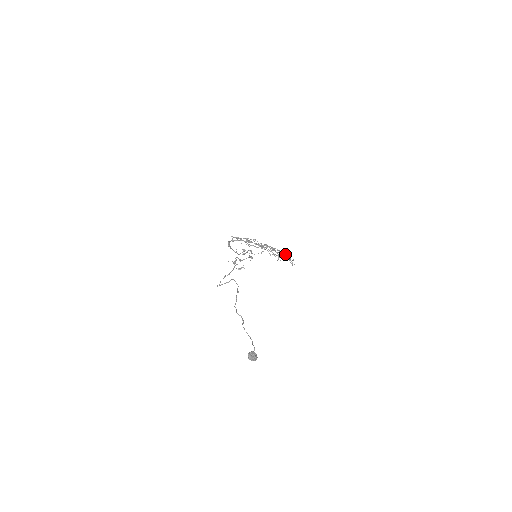
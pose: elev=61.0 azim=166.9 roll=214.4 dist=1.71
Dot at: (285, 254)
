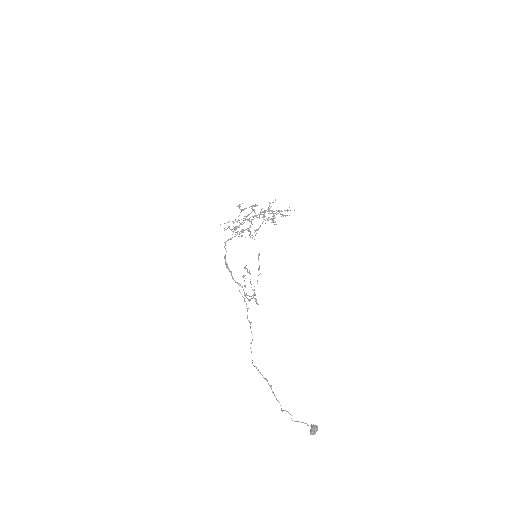
Dot at: occluded
